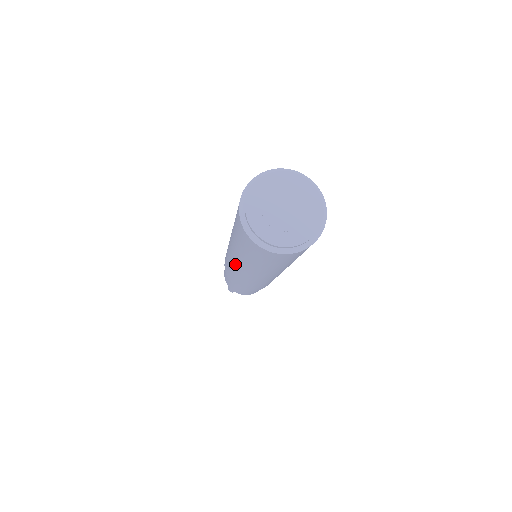
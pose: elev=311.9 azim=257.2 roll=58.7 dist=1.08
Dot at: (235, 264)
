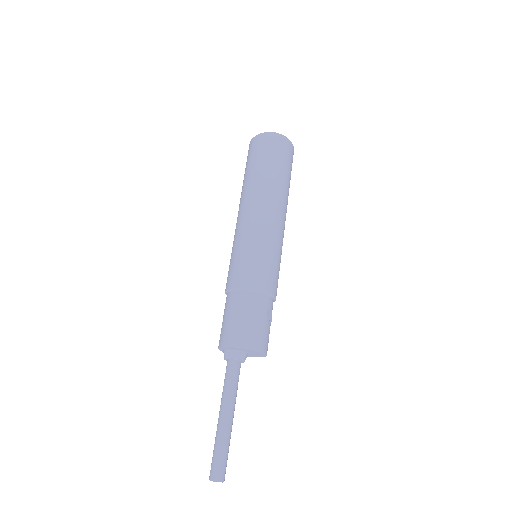
Dot at: occluded
